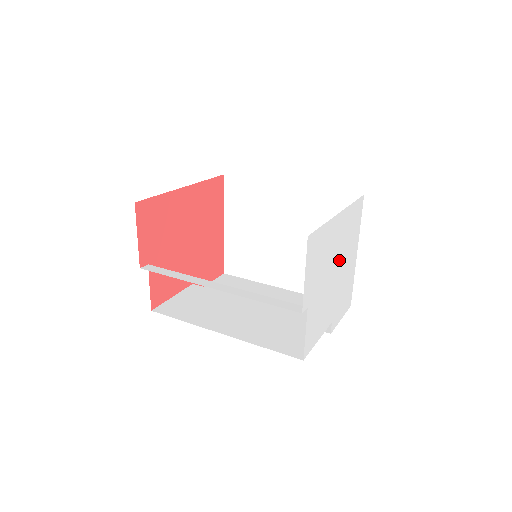
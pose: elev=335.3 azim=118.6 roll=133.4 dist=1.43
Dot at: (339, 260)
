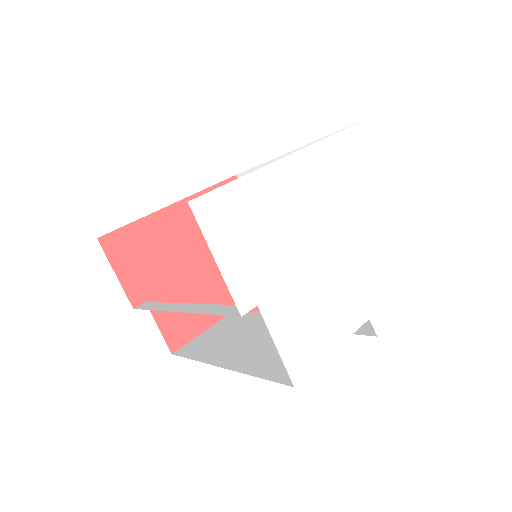
Dot at: (336, 224)
